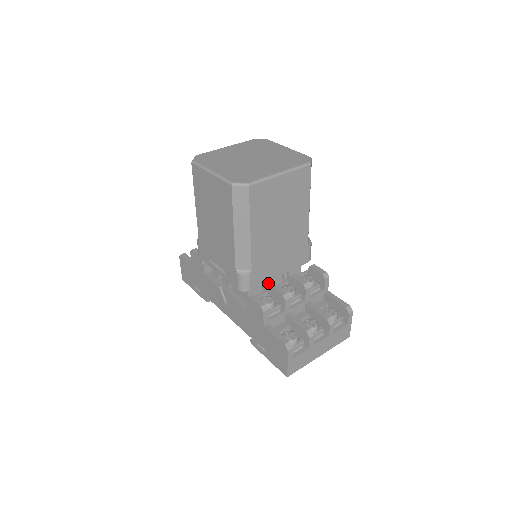
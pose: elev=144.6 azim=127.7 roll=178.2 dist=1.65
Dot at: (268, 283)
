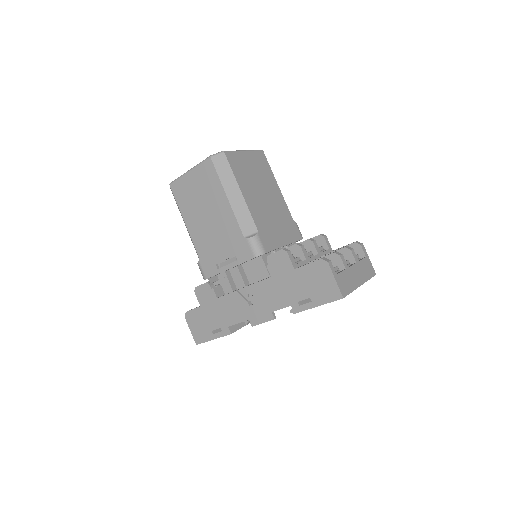
Dot at: occluded
